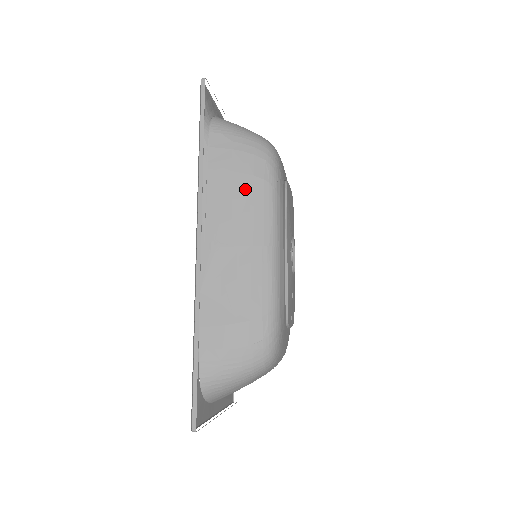
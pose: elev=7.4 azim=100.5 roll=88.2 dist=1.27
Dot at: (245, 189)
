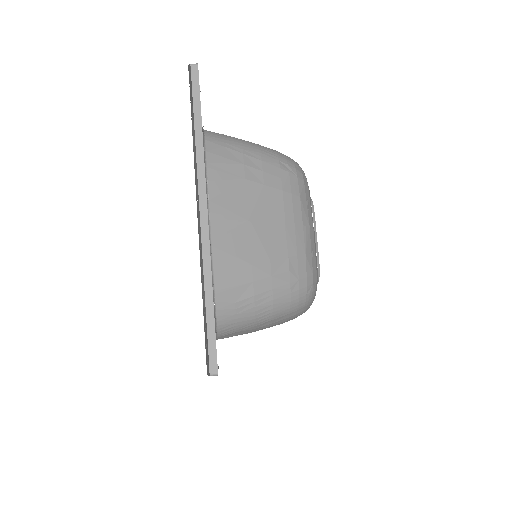
Dot at: occluded
